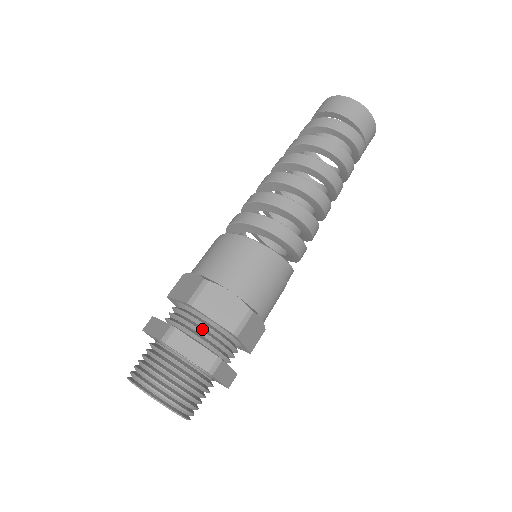
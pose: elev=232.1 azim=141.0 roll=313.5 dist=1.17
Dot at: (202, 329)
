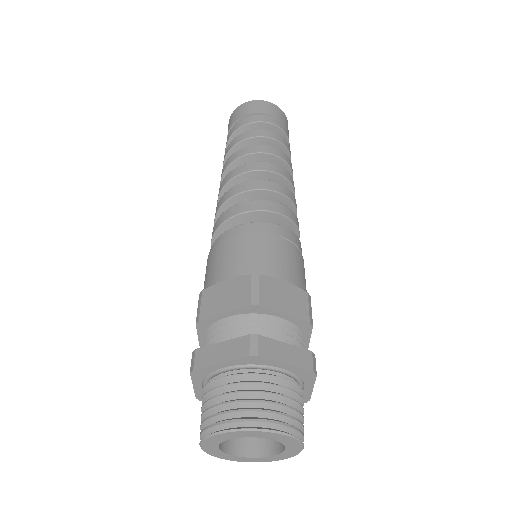
Dot at: (225, 332)
